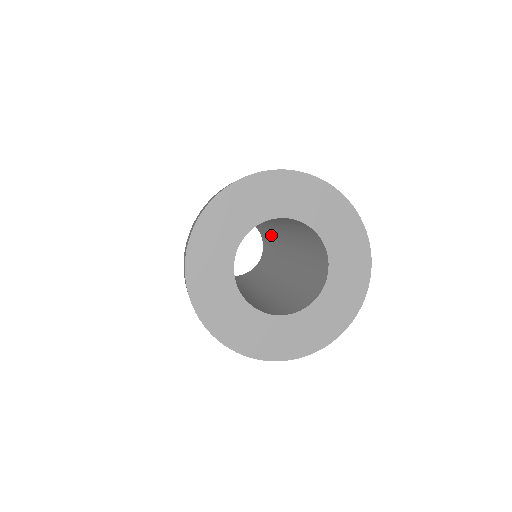
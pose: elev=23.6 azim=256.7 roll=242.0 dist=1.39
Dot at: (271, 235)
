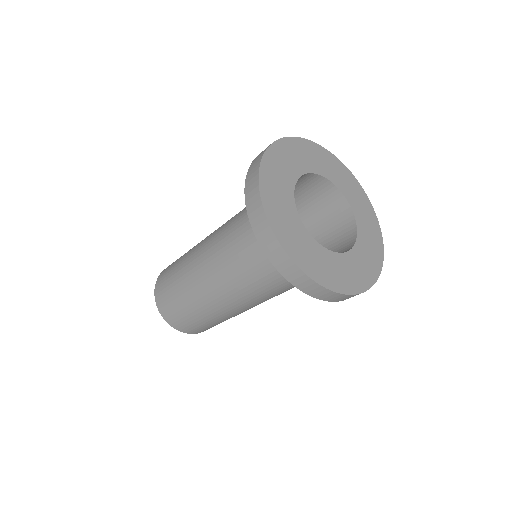
Dot at: occluded
